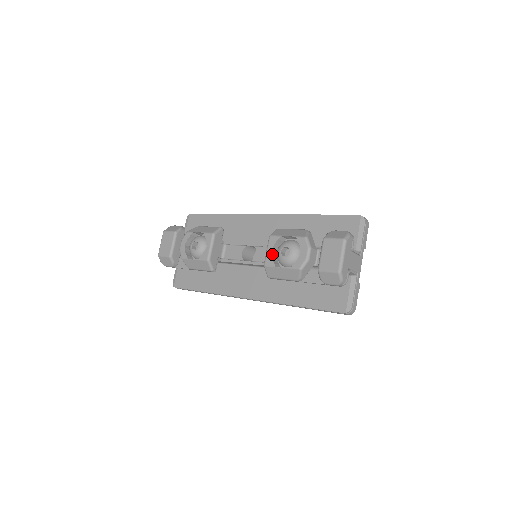
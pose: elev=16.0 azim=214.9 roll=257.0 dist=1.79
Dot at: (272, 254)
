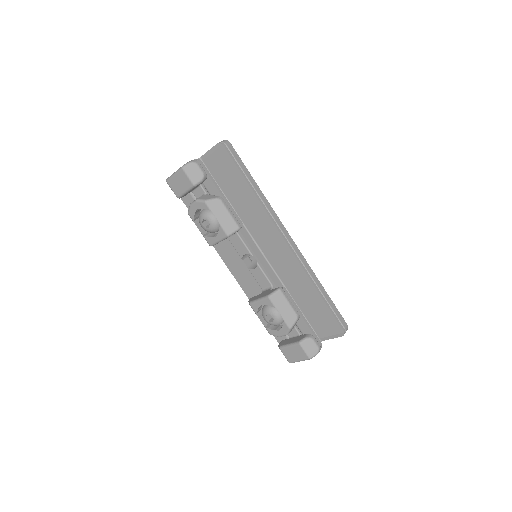
Dot at: occluded
